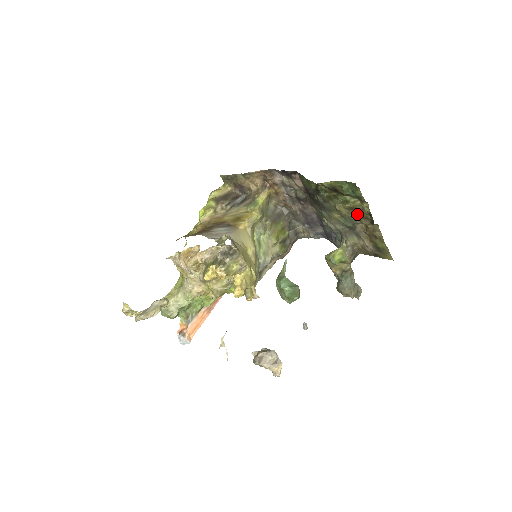
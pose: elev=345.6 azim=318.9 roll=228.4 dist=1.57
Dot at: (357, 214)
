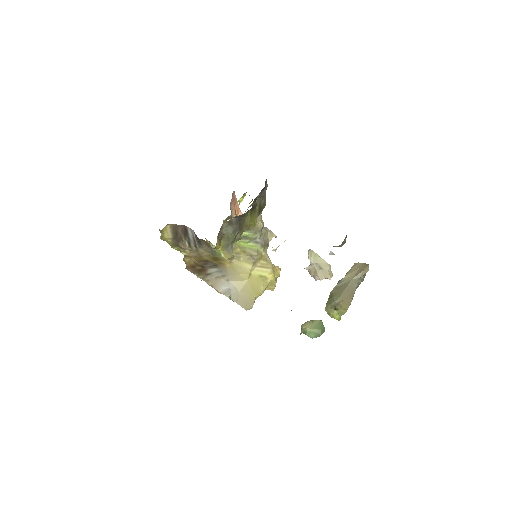
Dot at: occluded
